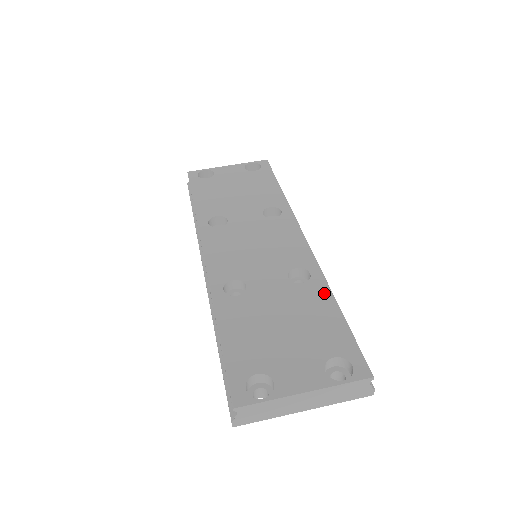
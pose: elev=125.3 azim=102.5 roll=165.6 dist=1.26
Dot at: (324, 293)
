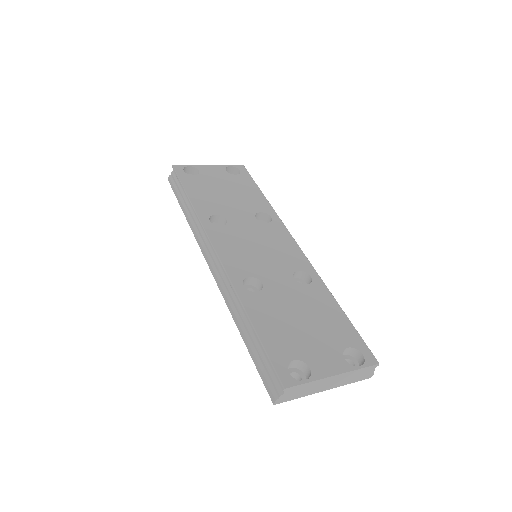
Dot at: (326, 294)
